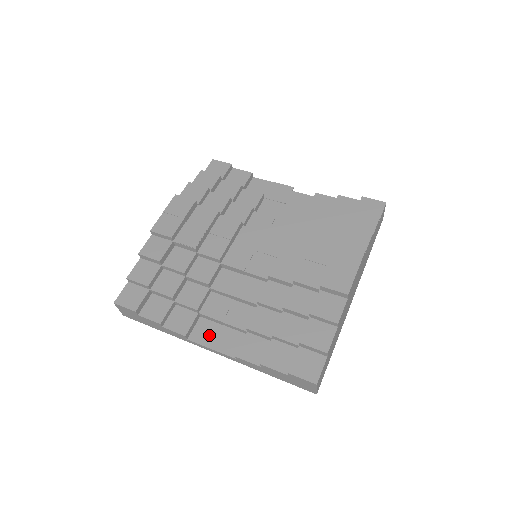
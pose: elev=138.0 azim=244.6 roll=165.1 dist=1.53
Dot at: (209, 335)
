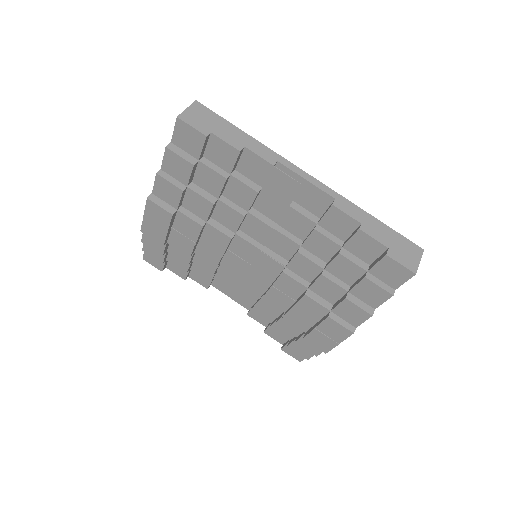
Dot at: (226, 289)
